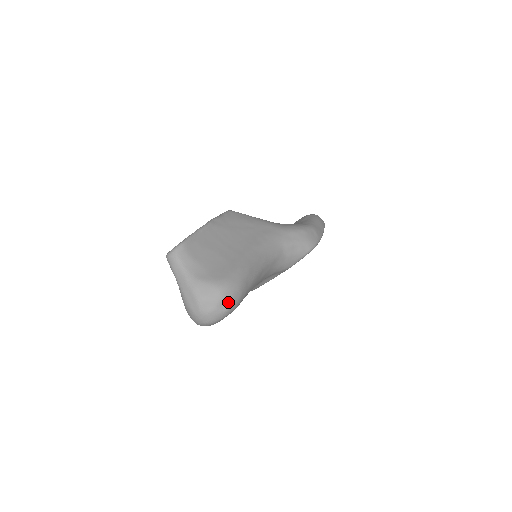
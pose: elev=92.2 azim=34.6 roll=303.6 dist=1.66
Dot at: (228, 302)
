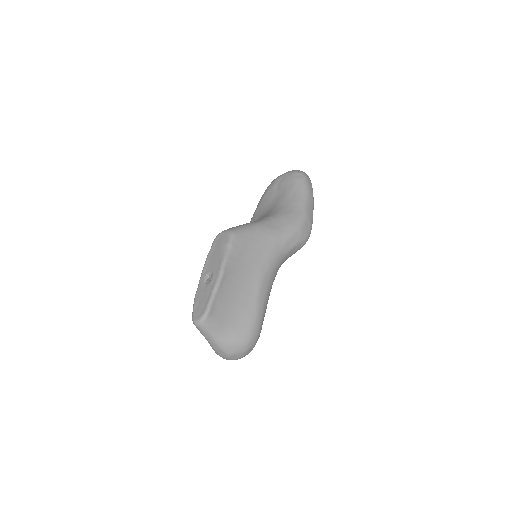
Dot at: (252, 348)
